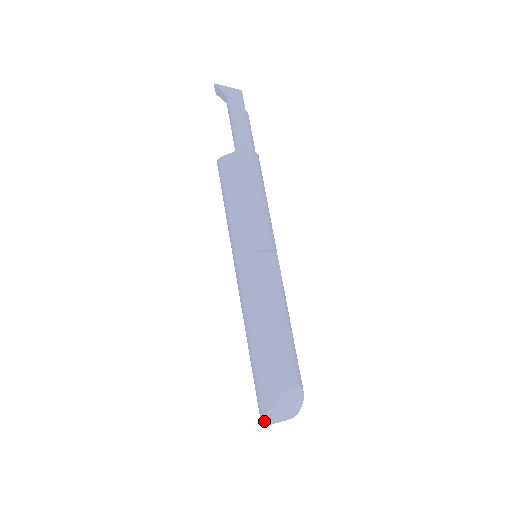
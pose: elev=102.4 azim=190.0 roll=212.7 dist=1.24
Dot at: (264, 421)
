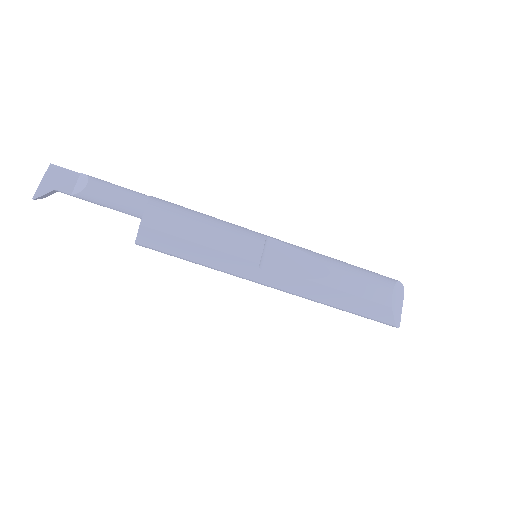
Dot at: (398, 326)
